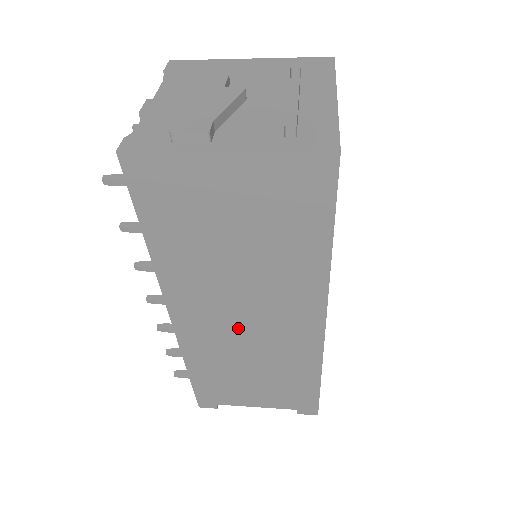
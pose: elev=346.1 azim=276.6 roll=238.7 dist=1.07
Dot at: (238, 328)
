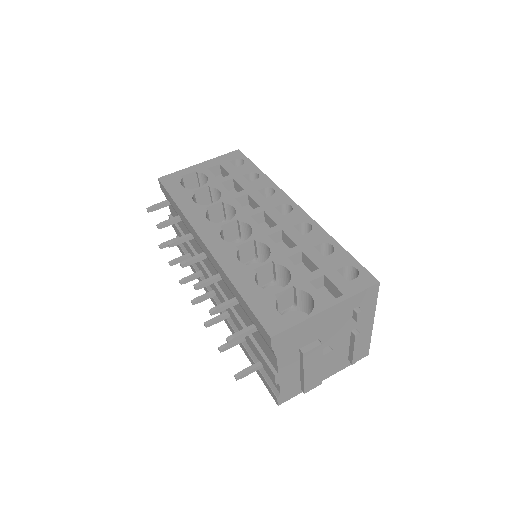
Dot at: occluded
